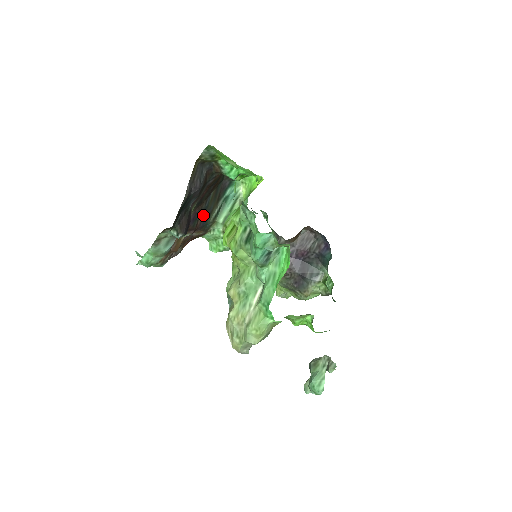
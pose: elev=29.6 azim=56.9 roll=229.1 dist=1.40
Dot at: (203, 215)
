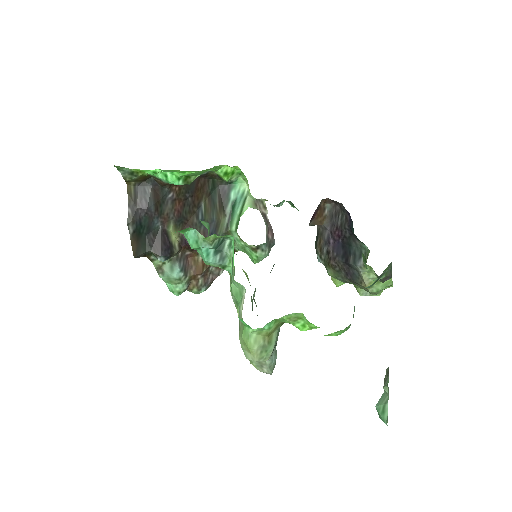
Dot at: (204, 230)
